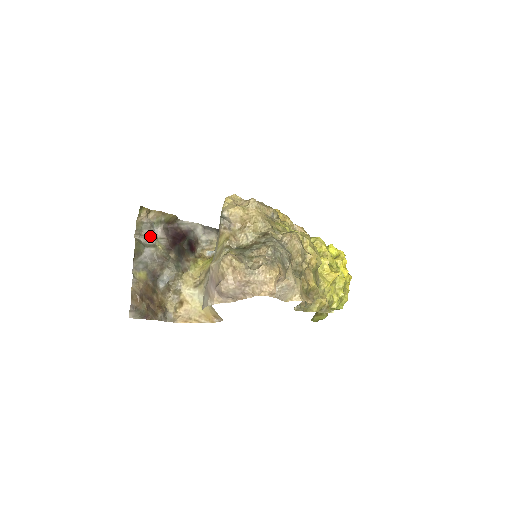
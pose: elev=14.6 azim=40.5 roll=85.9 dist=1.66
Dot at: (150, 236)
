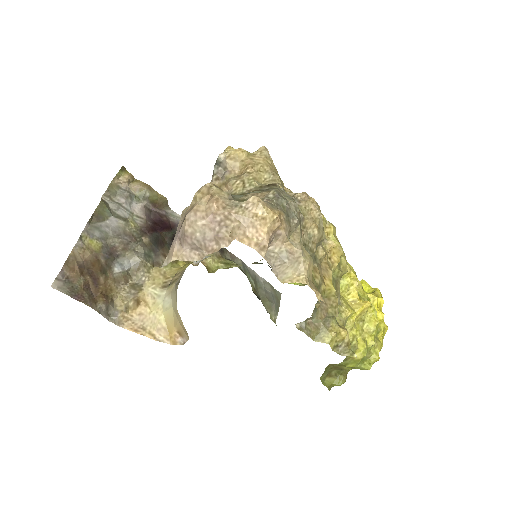
Dot at: (124, 207)
